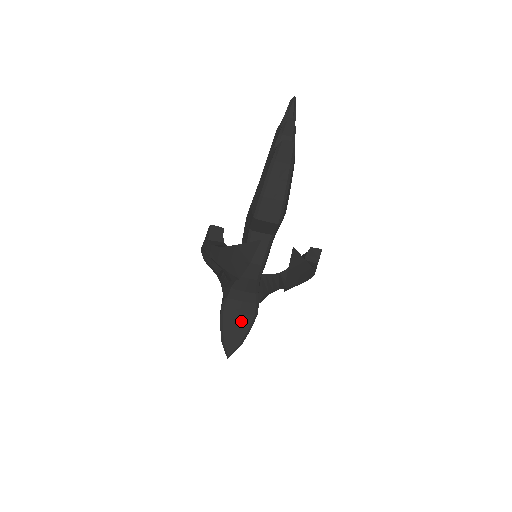
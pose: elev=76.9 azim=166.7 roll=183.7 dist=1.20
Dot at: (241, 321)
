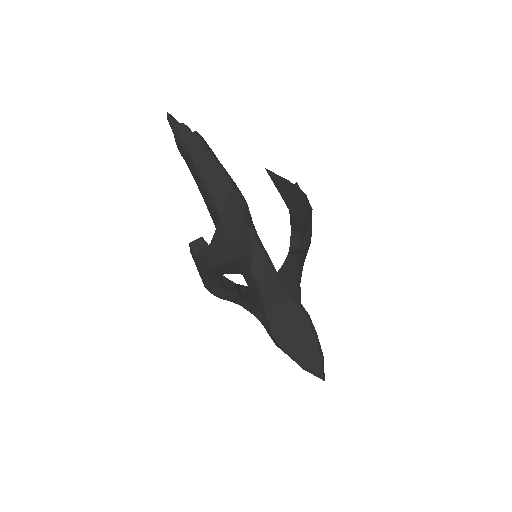
Dot at: (301, 333)
